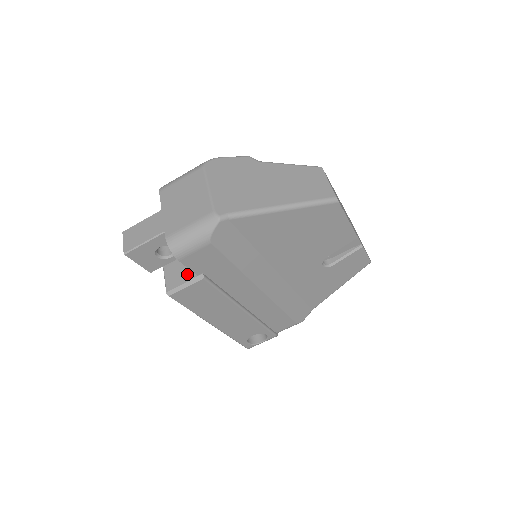
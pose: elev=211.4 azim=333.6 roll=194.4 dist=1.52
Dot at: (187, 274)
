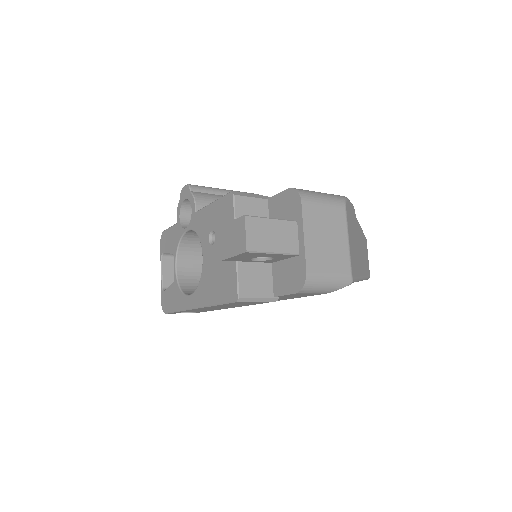
Dot at: (264, 289)
